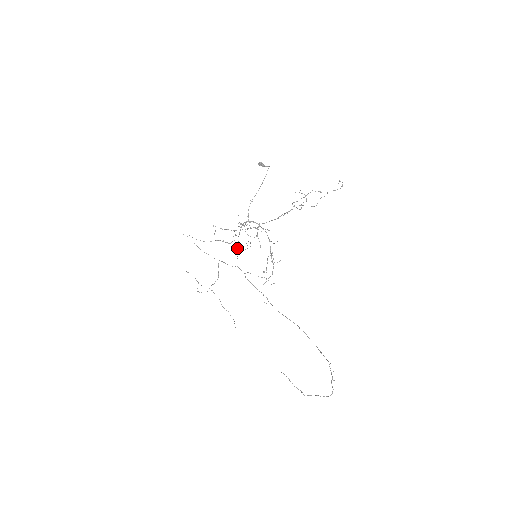
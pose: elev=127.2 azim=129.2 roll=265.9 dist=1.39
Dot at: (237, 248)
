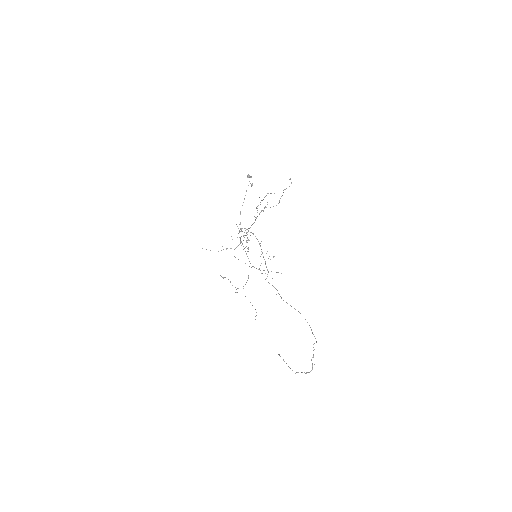
Dot at: (245, 251)
